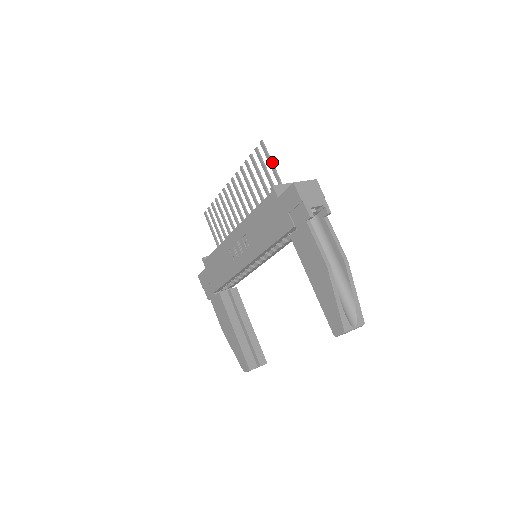
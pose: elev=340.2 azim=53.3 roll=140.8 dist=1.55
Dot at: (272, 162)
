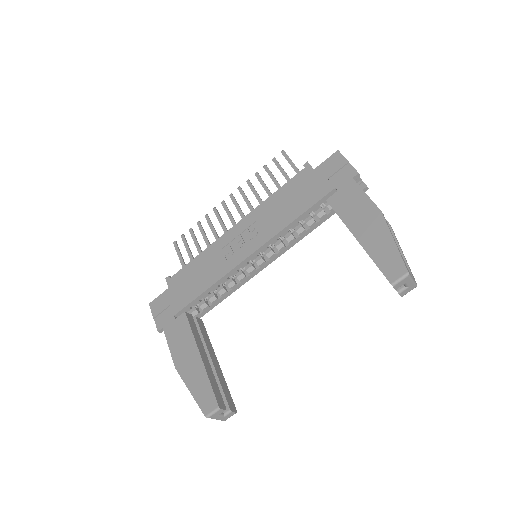
Dot at: (294, 164)
